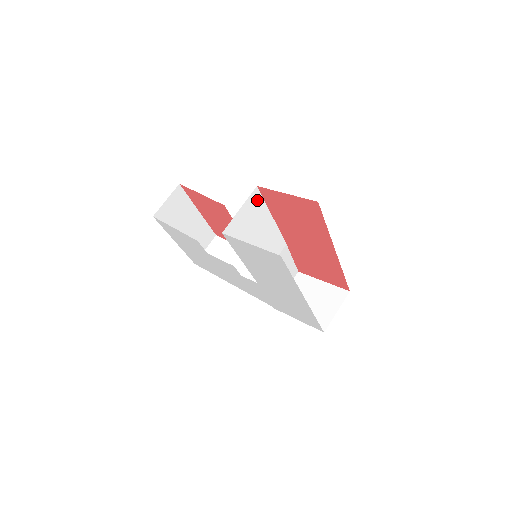
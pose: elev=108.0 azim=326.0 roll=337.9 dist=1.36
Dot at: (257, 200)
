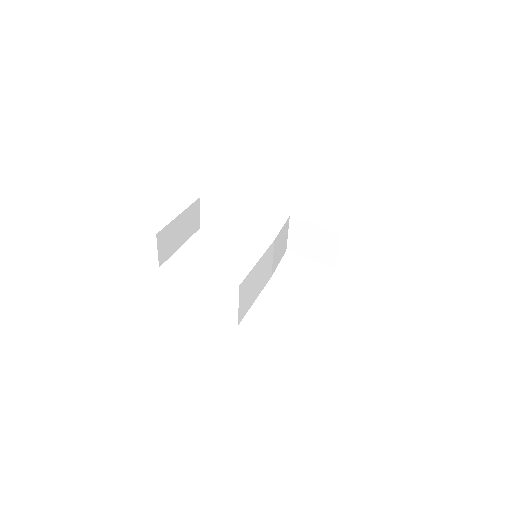
Dot at: (244, 284)
